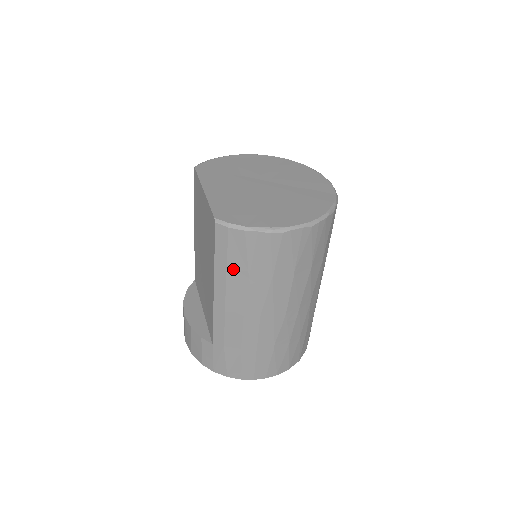
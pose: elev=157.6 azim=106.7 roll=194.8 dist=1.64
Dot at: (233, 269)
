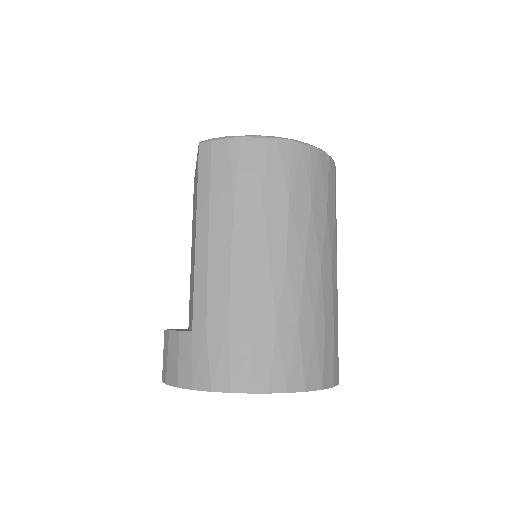
Dot at: (217, 192)
